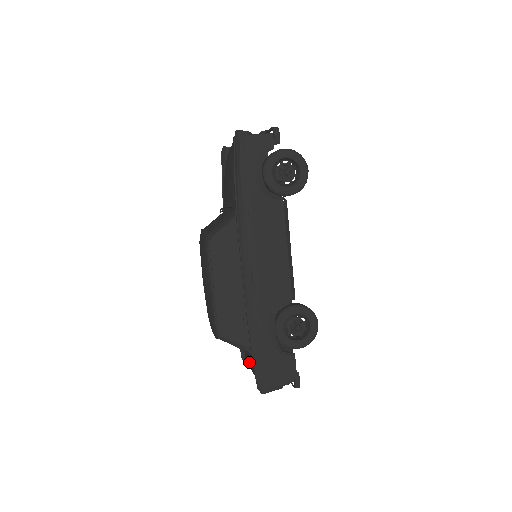
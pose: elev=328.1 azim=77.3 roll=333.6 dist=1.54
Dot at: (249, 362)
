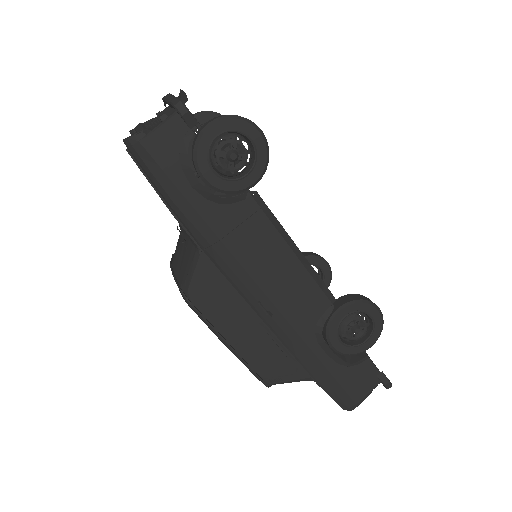
Dot at: occluded
